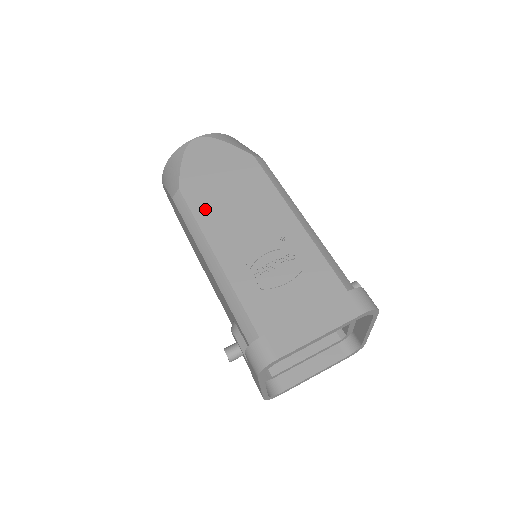
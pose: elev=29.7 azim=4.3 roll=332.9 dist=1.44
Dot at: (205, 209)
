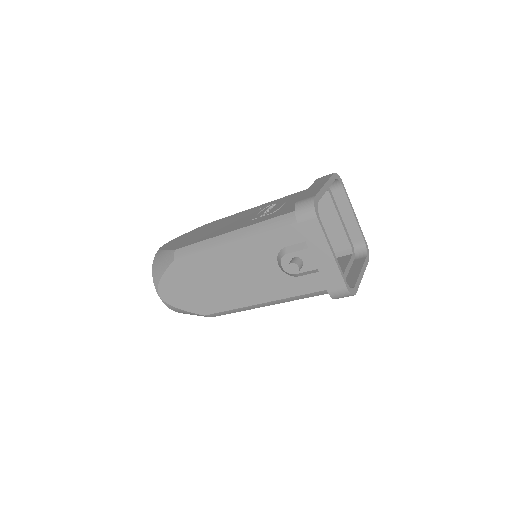
Dot at: (202, 238)
